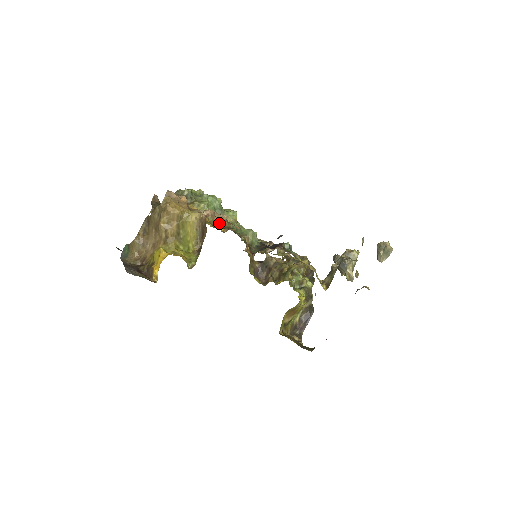
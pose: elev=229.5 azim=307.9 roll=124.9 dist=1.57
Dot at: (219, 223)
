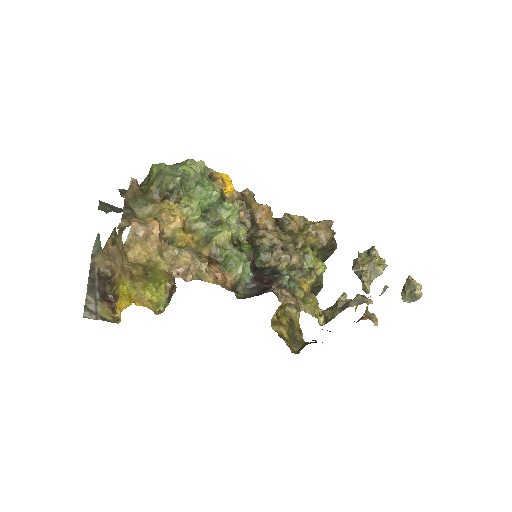
Dot at: (207, 240)
